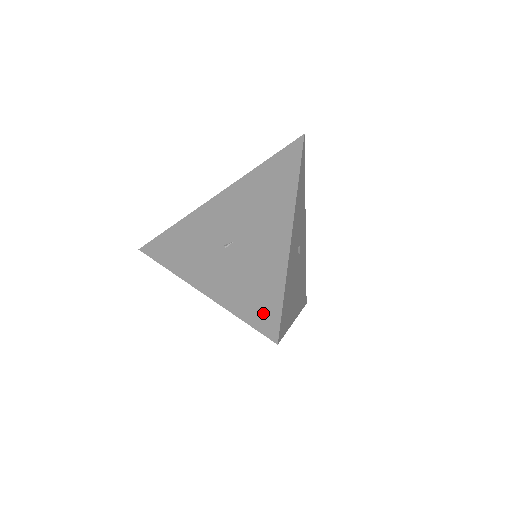
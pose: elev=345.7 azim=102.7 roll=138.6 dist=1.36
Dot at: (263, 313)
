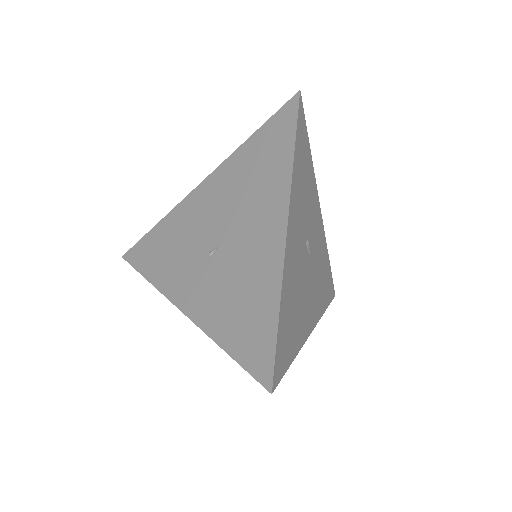
Dot at: (254, 348)
